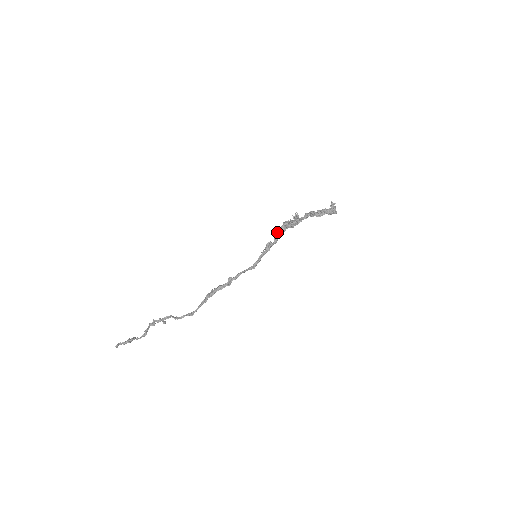
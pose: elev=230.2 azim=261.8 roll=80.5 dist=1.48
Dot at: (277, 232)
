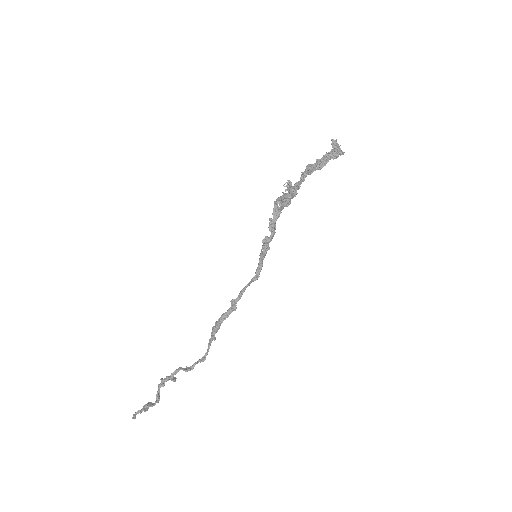
Dot at: (270, 220)
